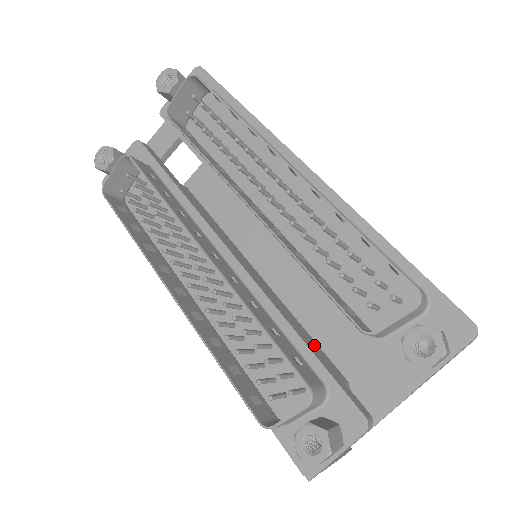
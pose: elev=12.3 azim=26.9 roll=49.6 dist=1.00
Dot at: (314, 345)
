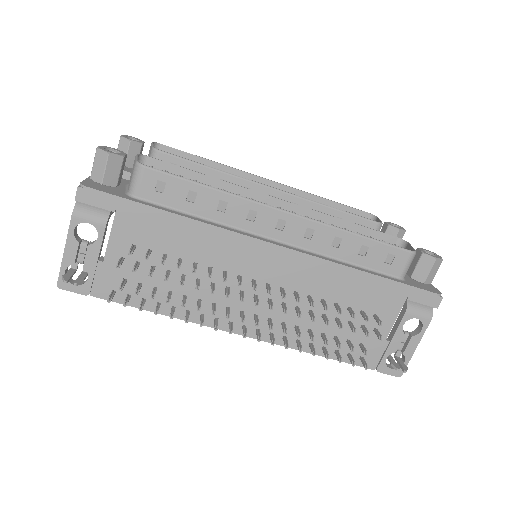
Dot at: occluded
